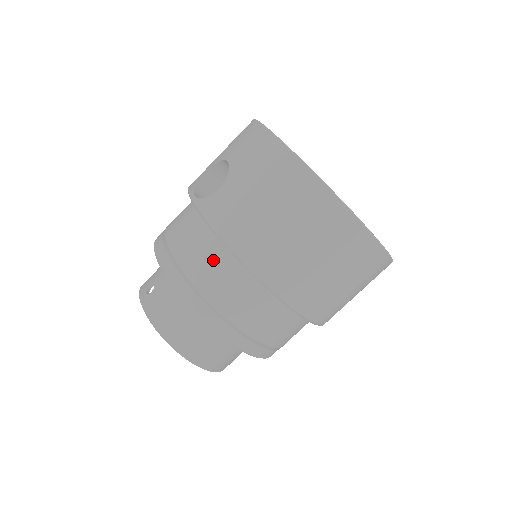
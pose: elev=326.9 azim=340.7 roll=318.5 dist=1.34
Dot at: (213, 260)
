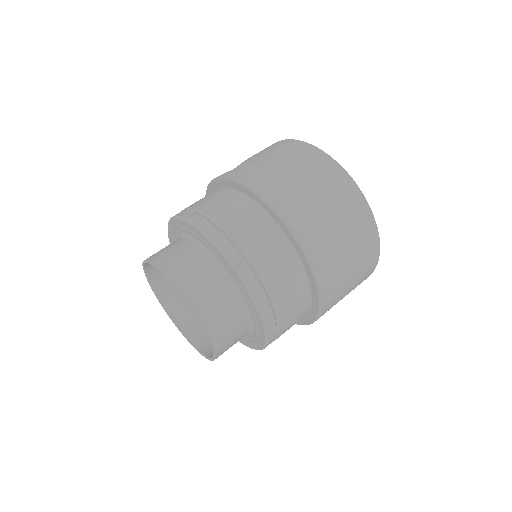
Dot at: (232, 203)
